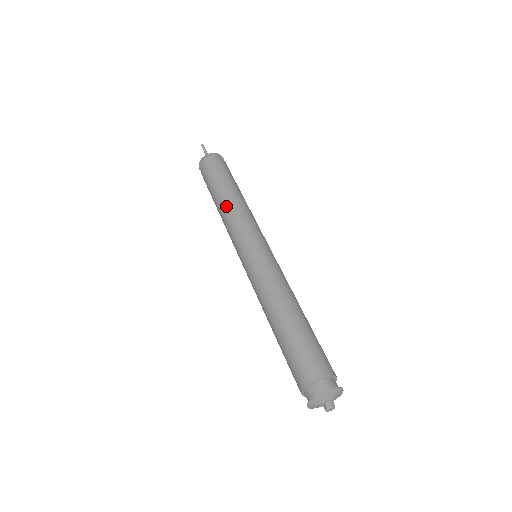
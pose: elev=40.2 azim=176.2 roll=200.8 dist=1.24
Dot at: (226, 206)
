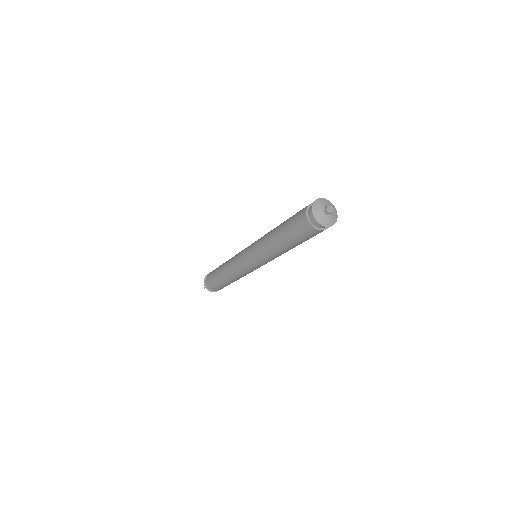
Dot at: (225, 265)
